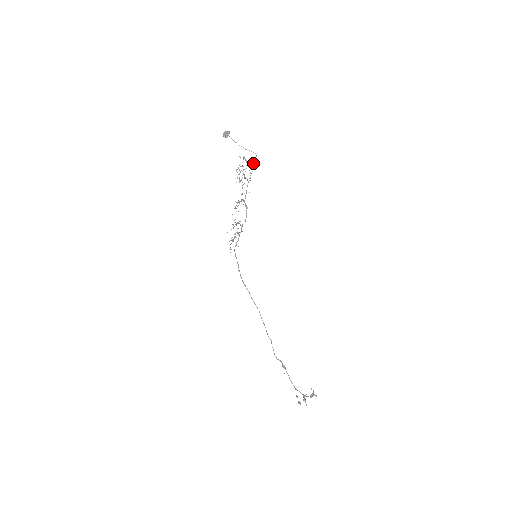
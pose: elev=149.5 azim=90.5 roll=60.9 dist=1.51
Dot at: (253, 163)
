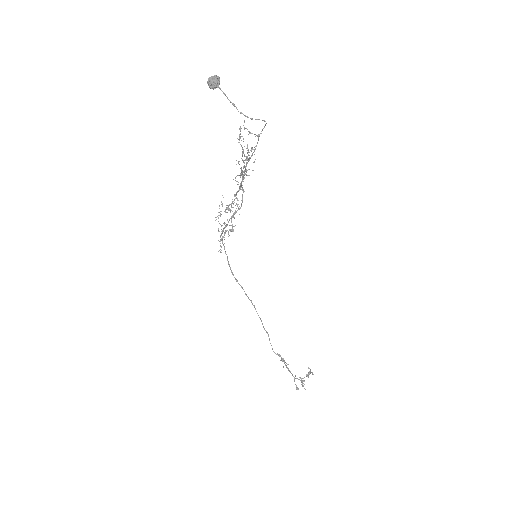
Dot at: (259, 134)
